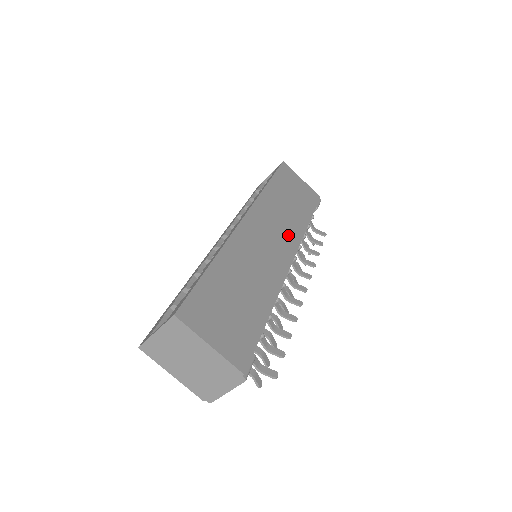
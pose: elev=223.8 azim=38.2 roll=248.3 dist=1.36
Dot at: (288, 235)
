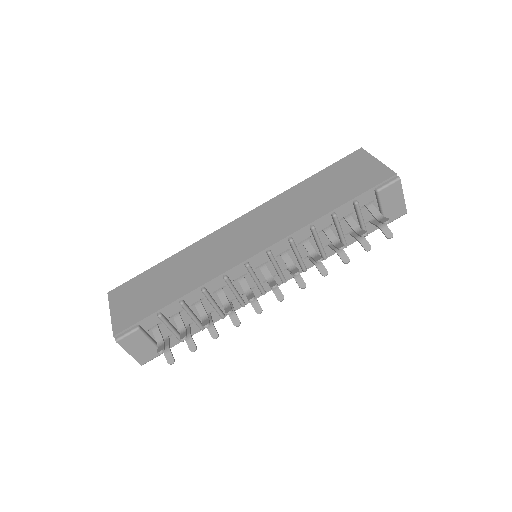
Dot at: (276, 230)
